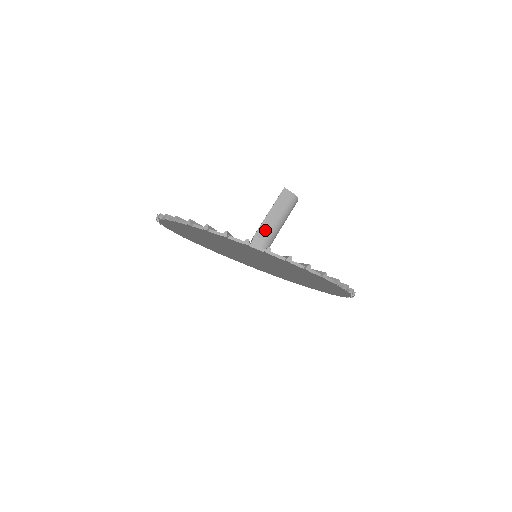
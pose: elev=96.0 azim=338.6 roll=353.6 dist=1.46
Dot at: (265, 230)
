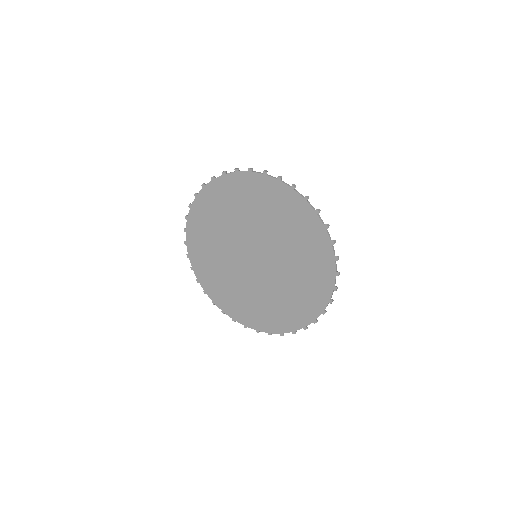
Dot at: occluded
